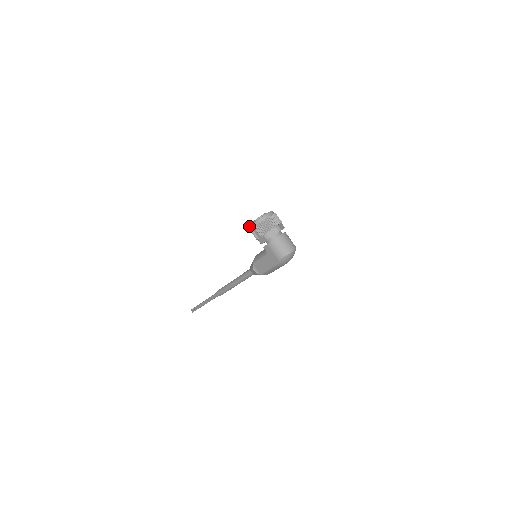
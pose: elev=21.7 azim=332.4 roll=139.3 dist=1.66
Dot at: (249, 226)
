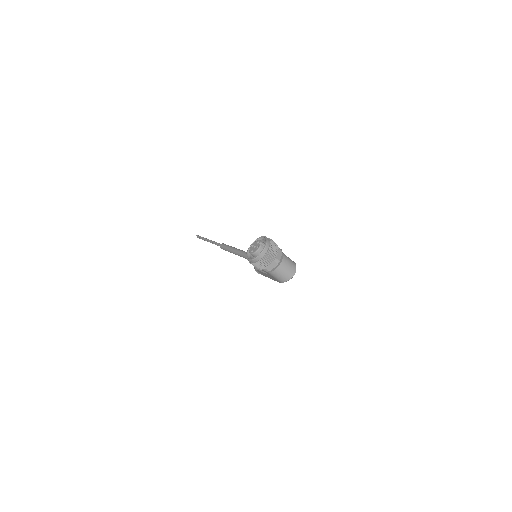
Dot at: occluded
